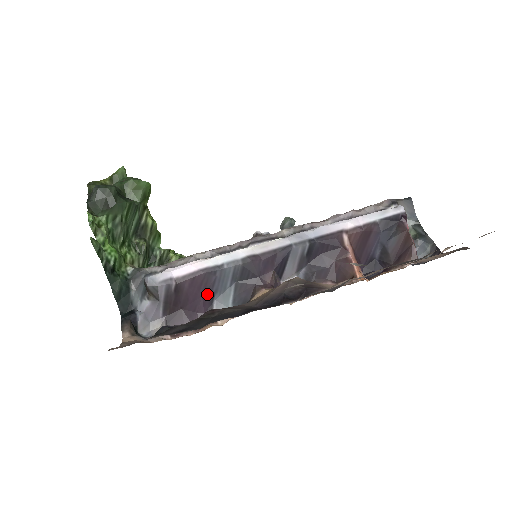
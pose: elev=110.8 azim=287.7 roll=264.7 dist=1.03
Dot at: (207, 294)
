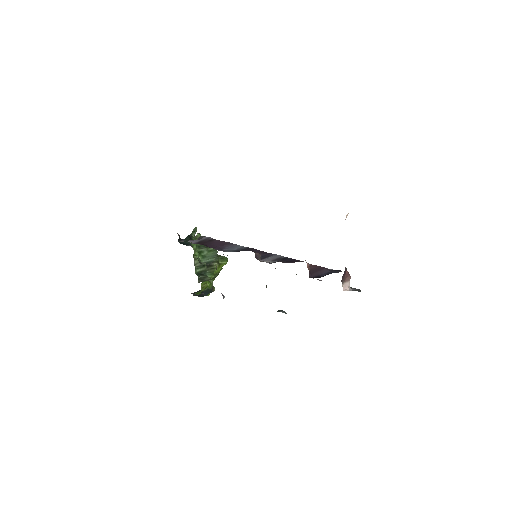
Dot at: (222, 247)
